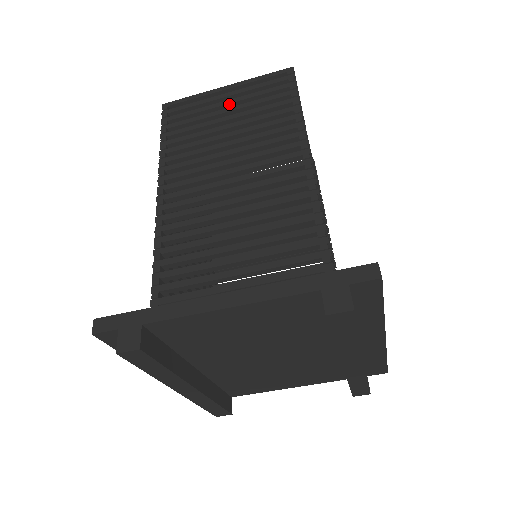
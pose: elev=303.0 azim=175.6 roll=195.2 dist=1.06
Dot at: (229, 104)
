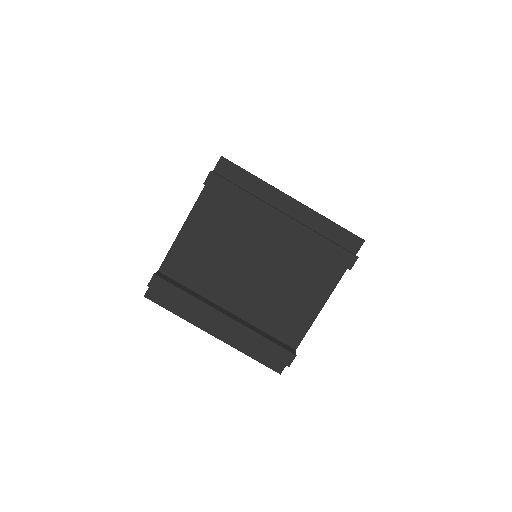
Dot at: occluded
